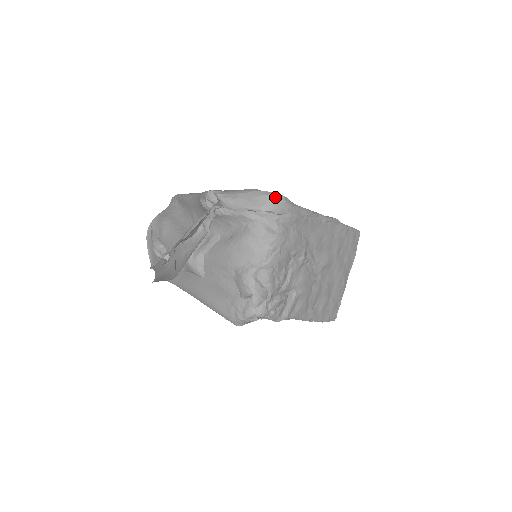
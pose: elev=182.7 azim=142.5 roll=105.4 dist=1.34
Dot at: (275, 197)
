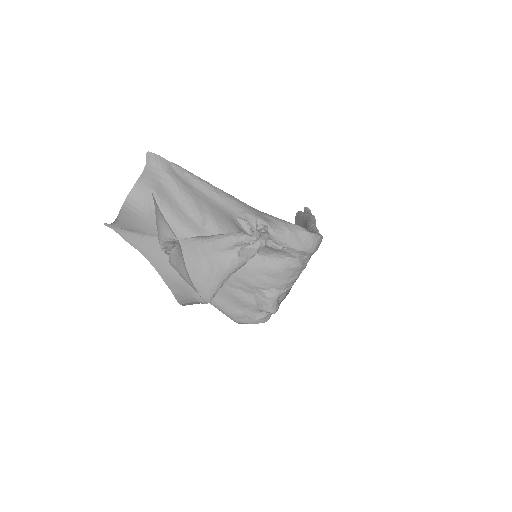
Dot at: (319, 240)
